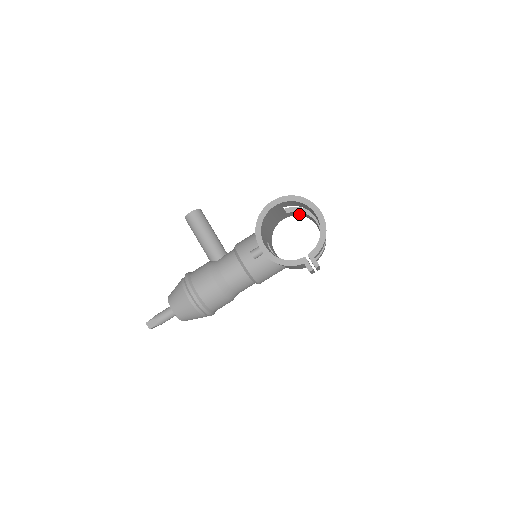
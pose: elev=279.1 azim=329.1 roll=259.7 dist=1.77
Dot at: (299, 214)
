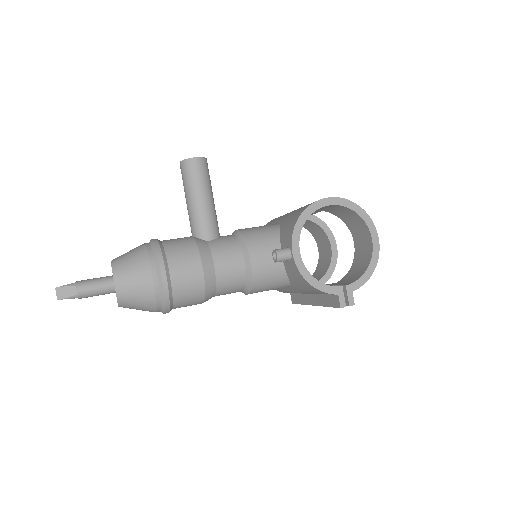
Dot at: (307, 225)
